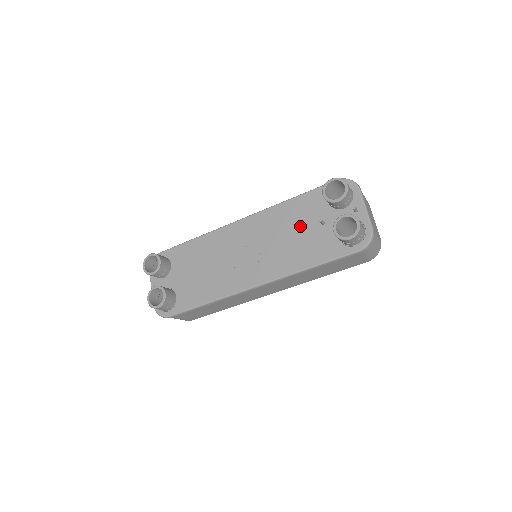
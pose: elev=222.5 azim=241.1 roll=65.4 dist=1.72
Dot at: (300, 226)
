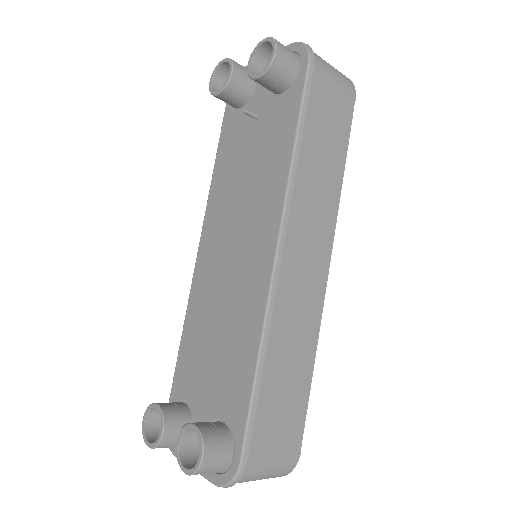
Dot at: (244, 154)
